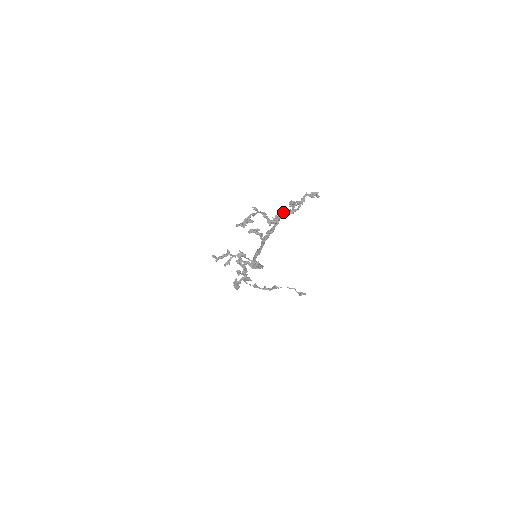
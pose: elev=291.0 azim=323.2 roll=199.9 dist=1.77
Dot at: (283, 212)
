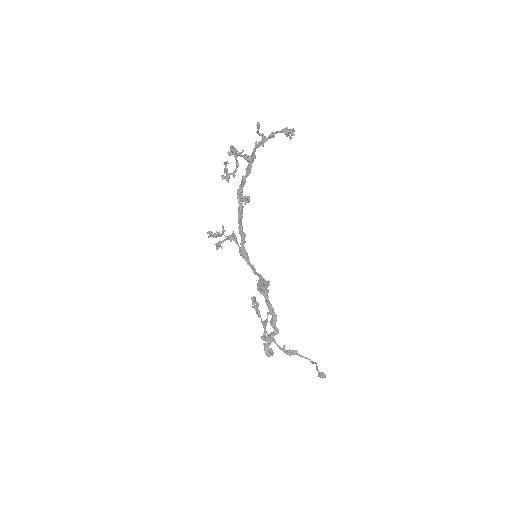
Dot at: occluded
